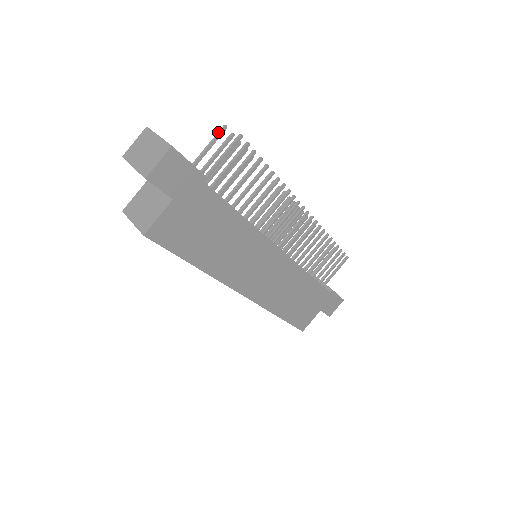
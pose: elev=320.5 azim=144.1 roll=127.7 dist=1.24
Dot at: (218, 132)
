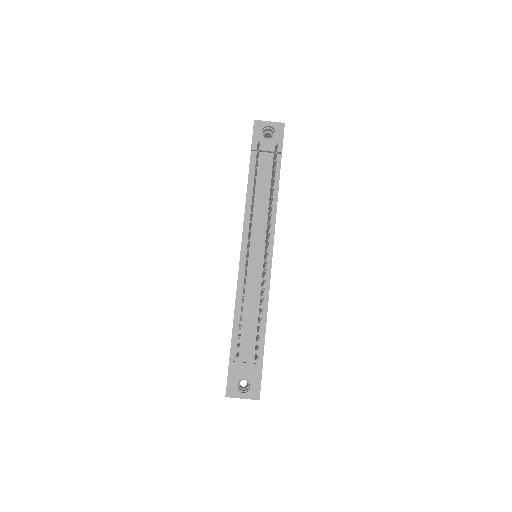
Dot at: occluded
